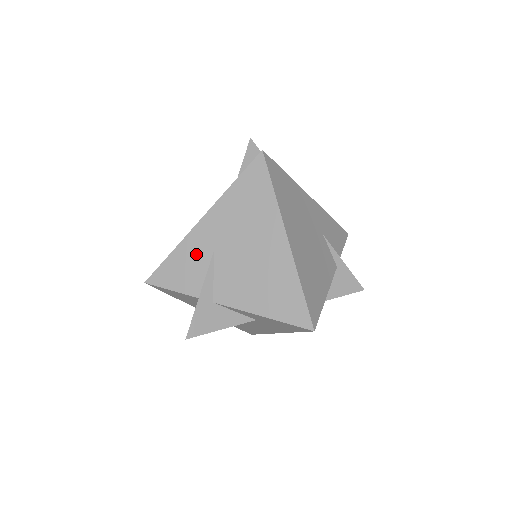
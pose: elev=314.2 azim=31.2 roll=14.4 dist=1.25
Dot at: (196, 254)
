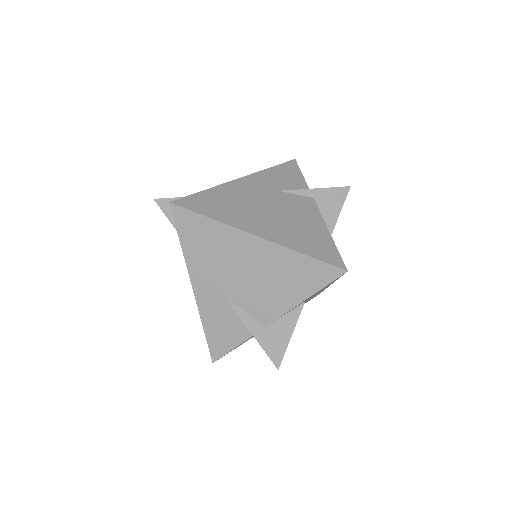
Dot at: (218, 312)
